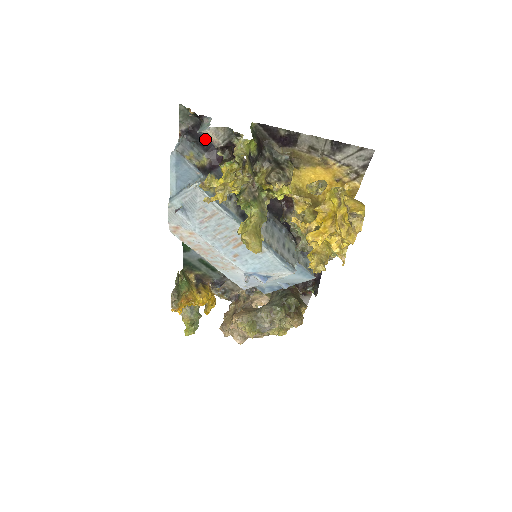
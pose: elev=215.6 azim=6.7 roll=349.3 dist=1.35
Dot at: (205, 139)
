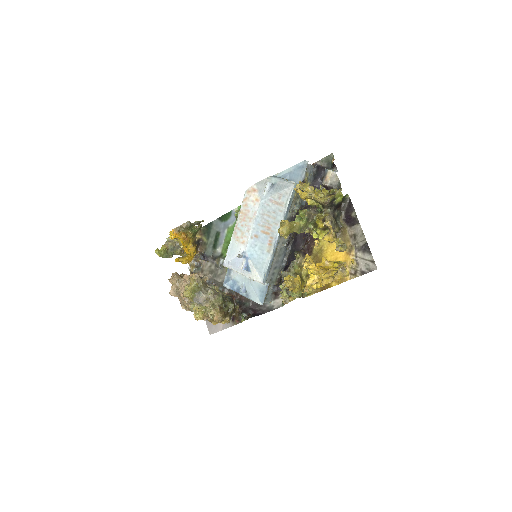
Dot at: (320, 178)
